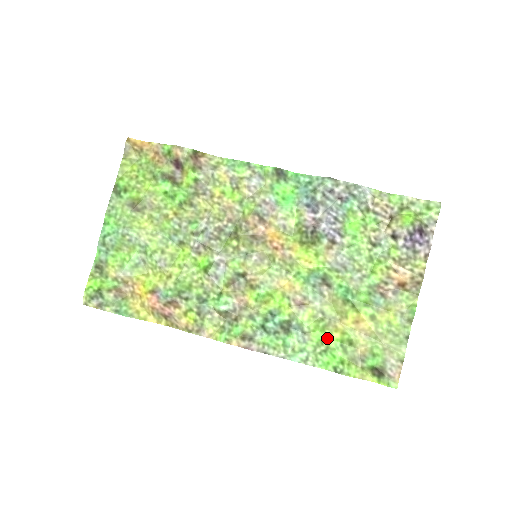
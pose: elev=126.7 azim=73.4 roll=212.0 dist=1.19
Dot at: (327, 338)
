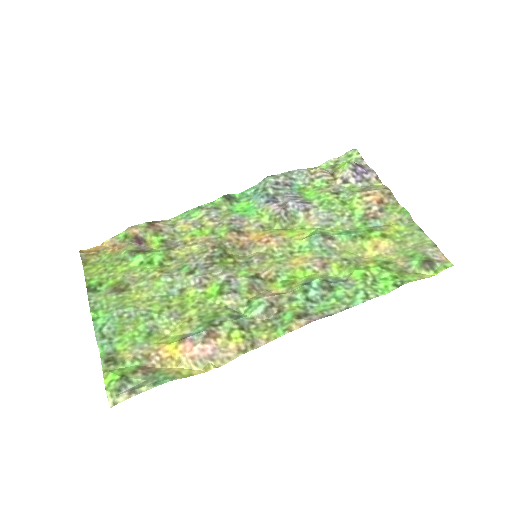
Dot at: (366, 270)
